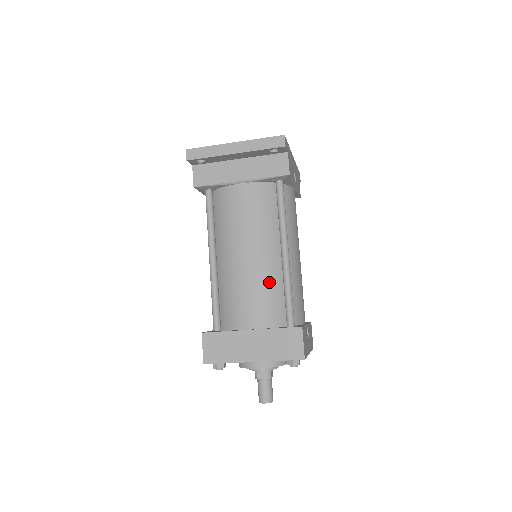
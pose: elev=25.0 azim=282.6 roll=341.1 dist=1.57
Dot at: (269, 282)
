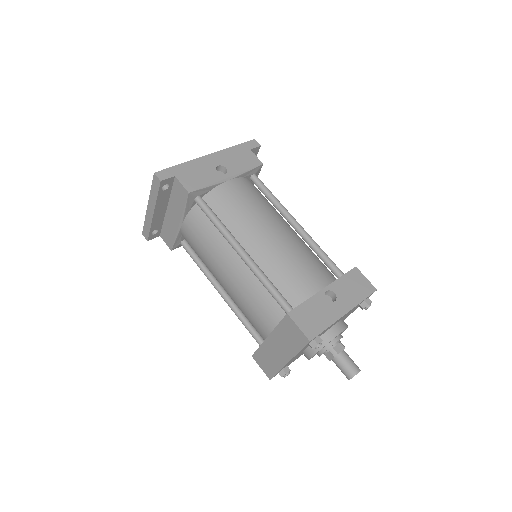
Dot at: (250, 287)
